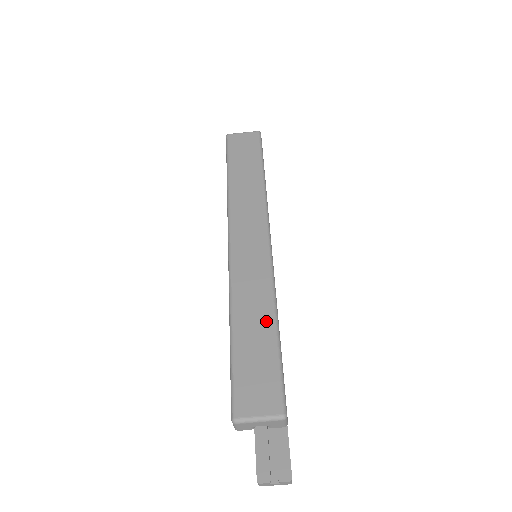
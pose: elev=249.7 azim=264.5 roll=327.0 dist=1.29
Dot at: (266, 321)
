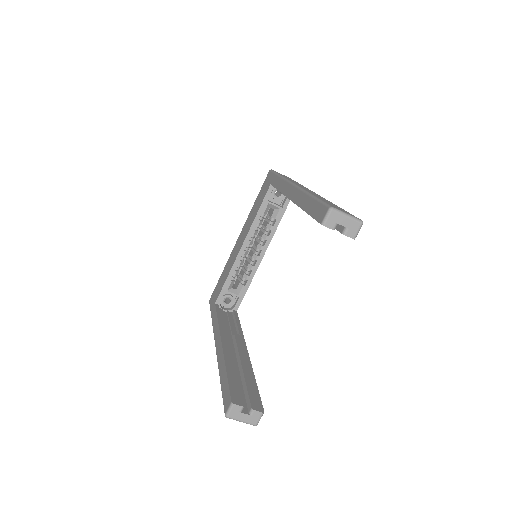
Dot at: (332, 203)
